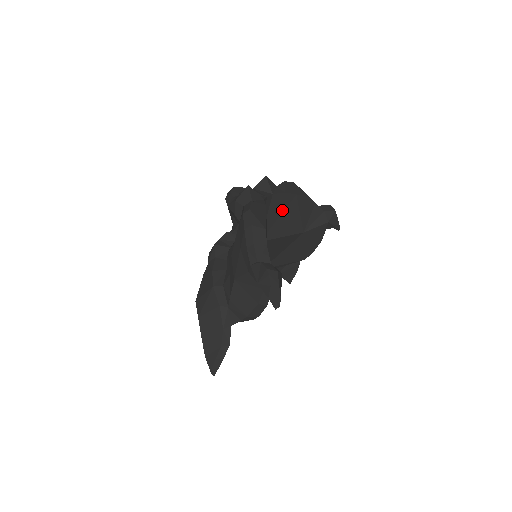
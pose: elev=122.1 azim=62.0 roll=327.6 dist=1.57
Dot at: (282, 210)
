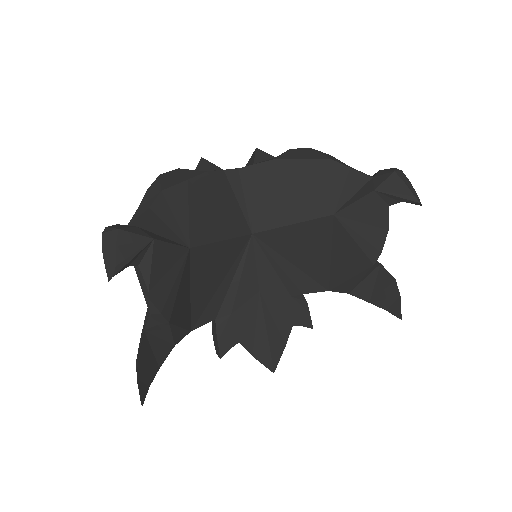
Dot at: (280, 185)
